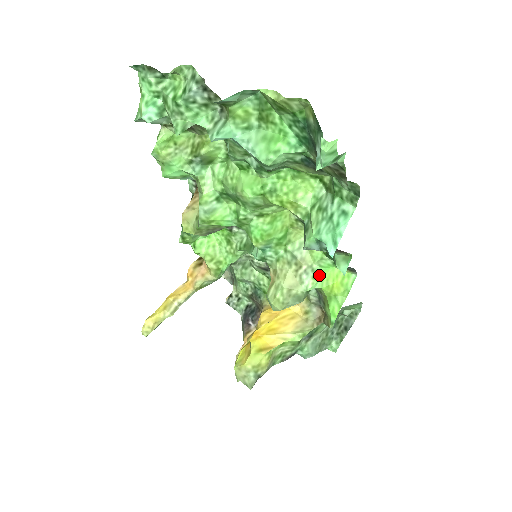
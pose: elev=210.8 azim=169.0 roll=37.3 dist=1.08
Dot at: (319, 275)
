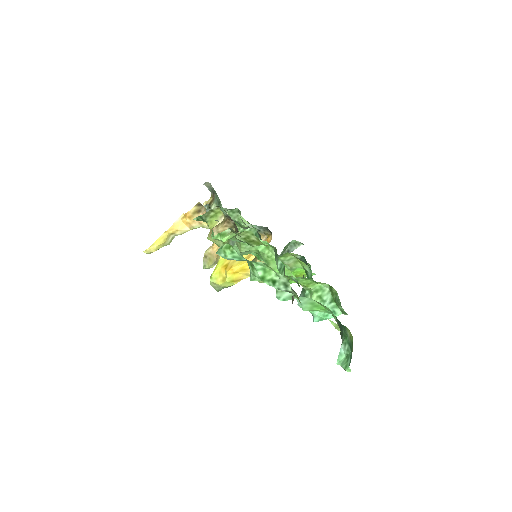
Dot at: (293, 271)
